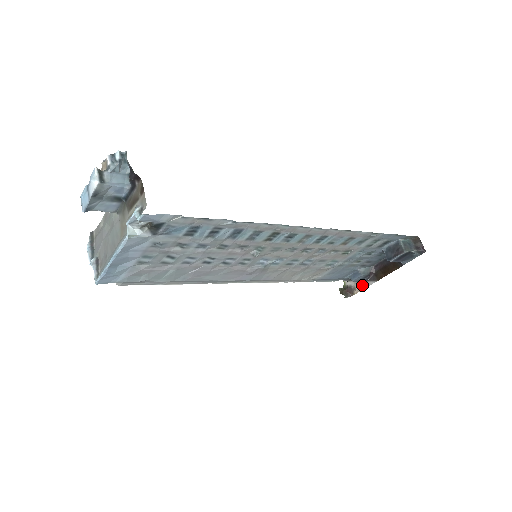
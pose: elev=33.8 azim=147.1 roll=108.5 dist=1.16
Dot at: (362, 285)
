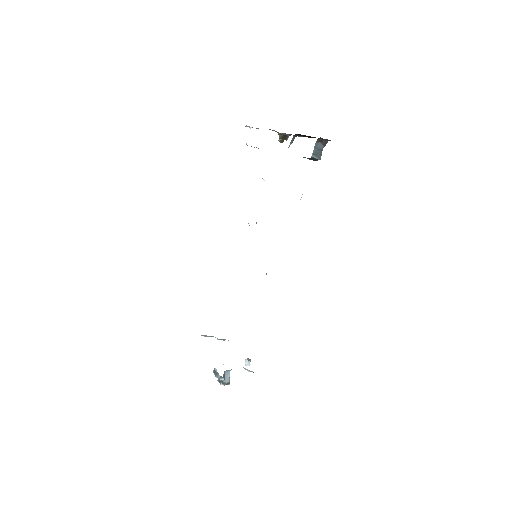
Dot at: occluded
